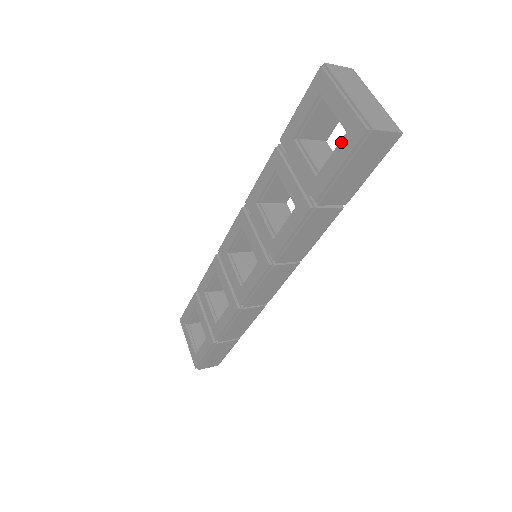
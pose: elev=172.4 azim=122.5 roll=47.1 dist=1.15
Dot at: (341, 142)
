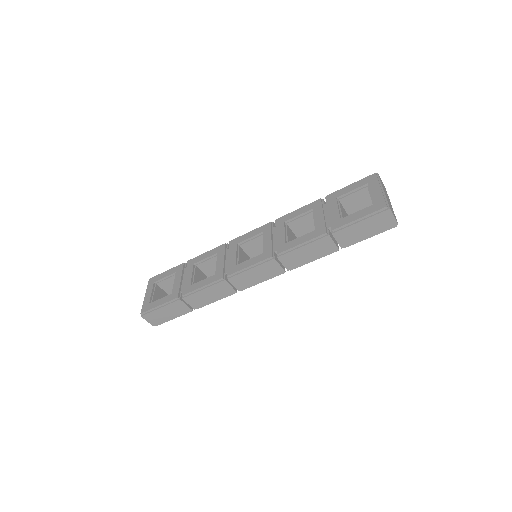
Dot at: (368, 207)
